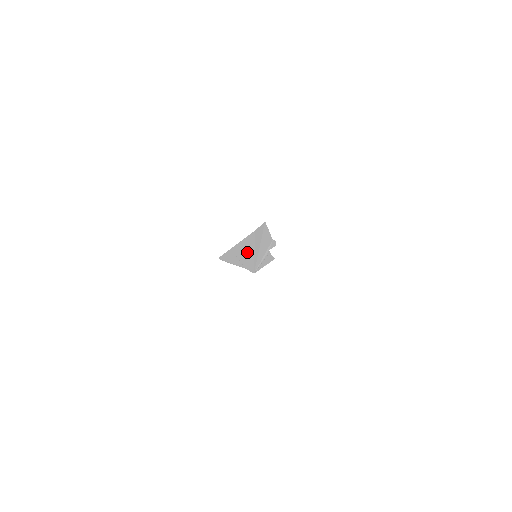
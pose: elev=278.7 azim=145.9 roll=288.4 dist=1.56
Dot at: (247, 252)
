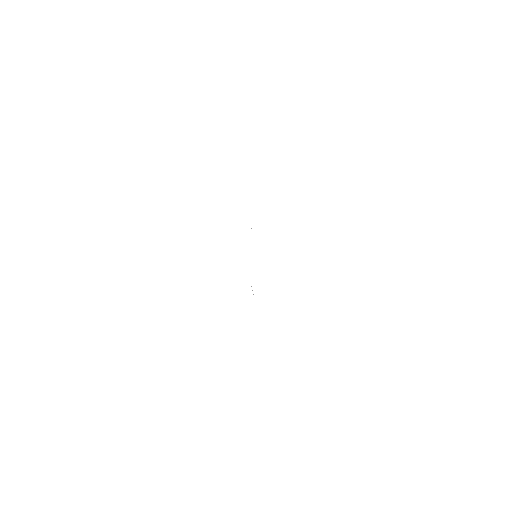
Dot at: occluded
